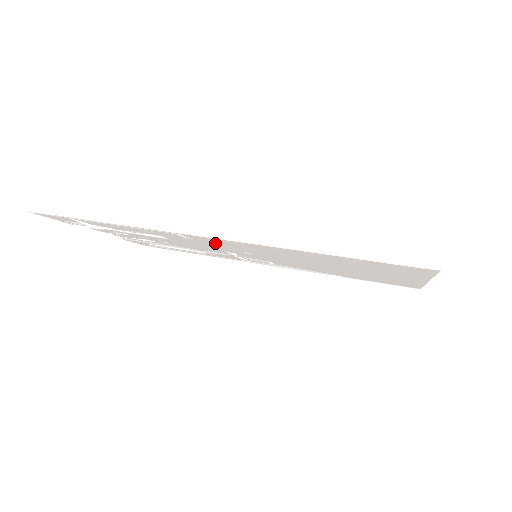
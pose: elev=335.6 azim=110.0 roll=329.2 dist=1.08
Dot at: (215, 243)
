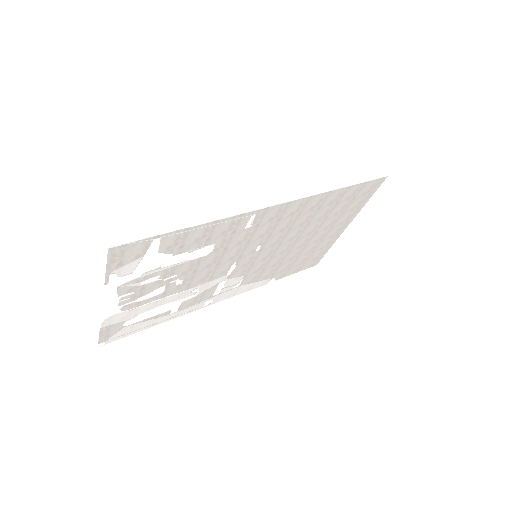
Dot at: (263, 226)
